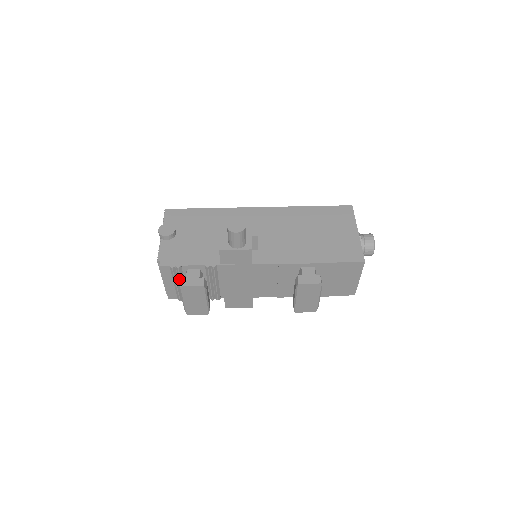
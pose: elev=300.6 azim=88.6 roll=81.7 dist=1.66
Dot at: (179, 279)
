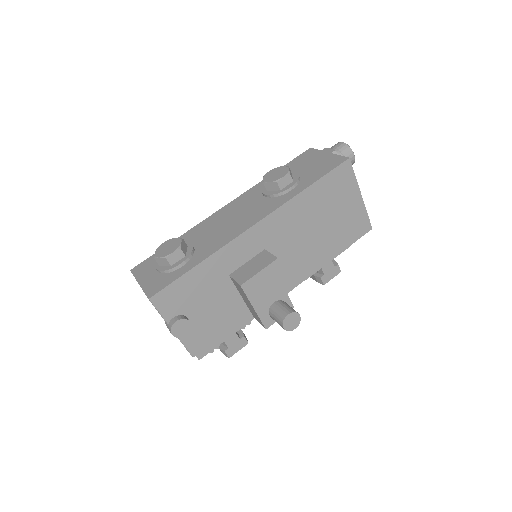
Dot at: occluded
